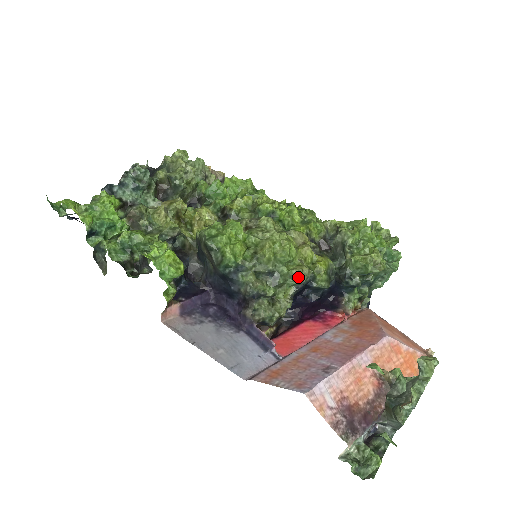
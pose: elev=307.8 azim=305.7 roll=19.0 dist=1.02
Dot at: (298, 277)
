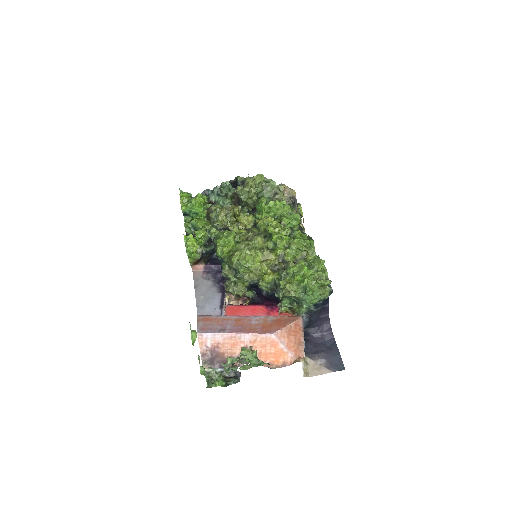
Dot at: (244, 278)
